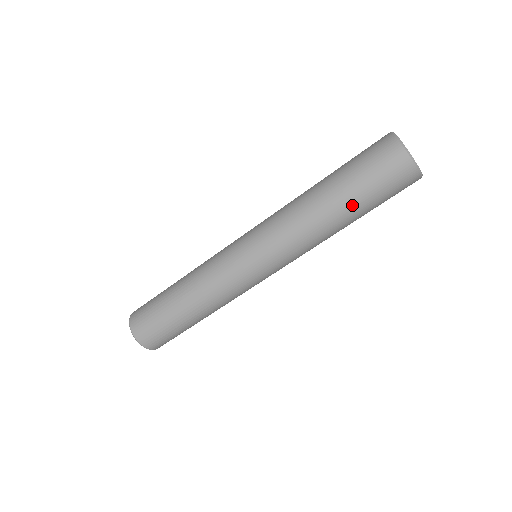
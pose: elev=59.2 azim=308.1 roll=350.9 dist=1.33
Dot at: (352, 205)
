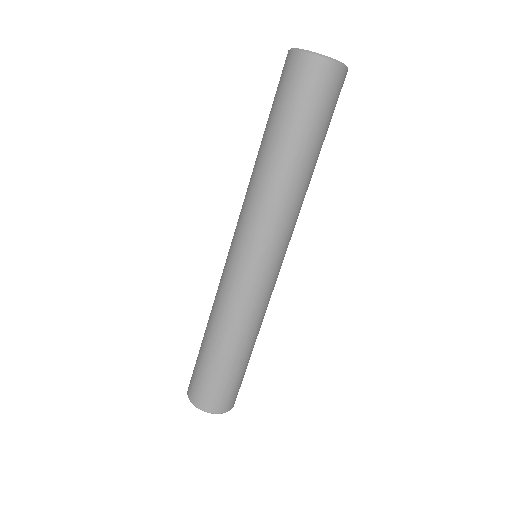
Dot at: (308, 143)
